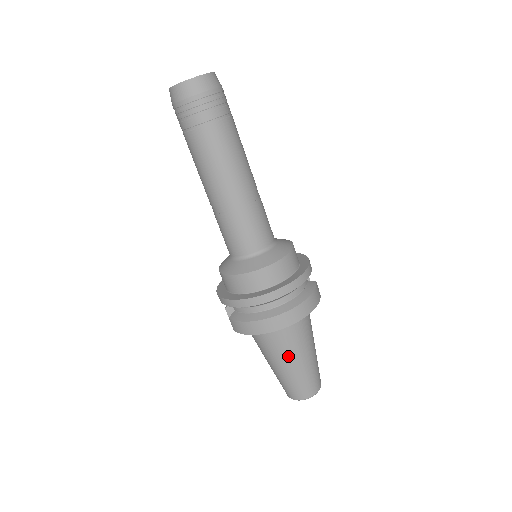
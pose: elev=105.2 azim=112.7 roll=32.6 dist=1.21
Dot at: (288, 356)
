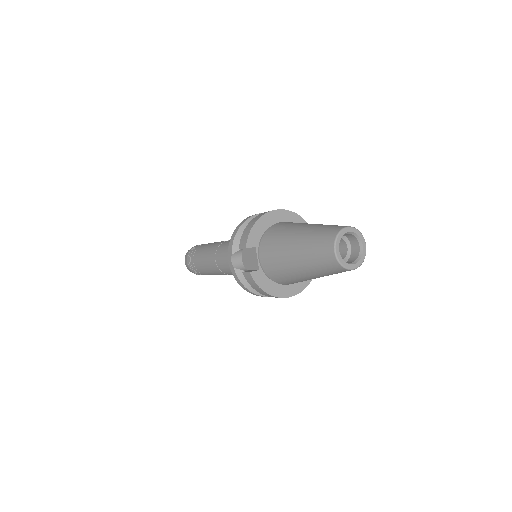
Dot at: (298, 225)
